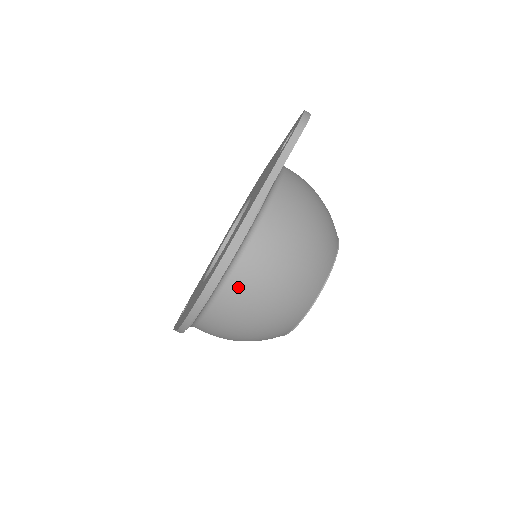
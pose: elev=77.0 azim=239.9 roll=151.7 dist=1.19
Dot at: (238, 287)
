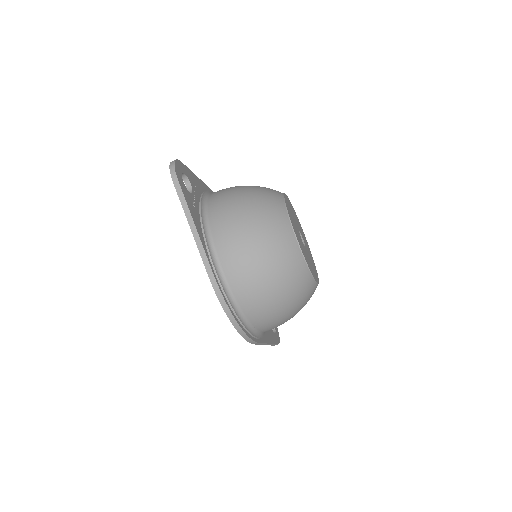
Dot at: (240, 287)
